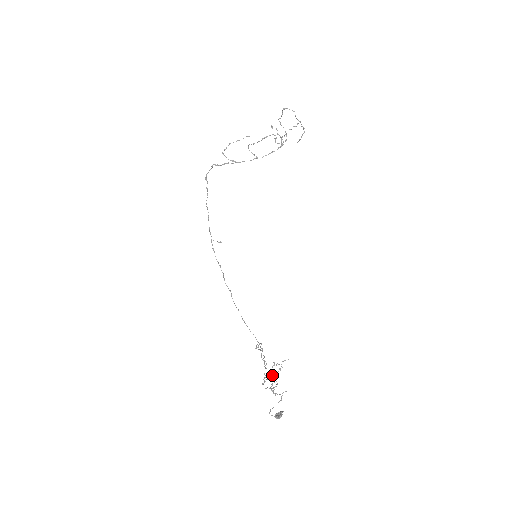
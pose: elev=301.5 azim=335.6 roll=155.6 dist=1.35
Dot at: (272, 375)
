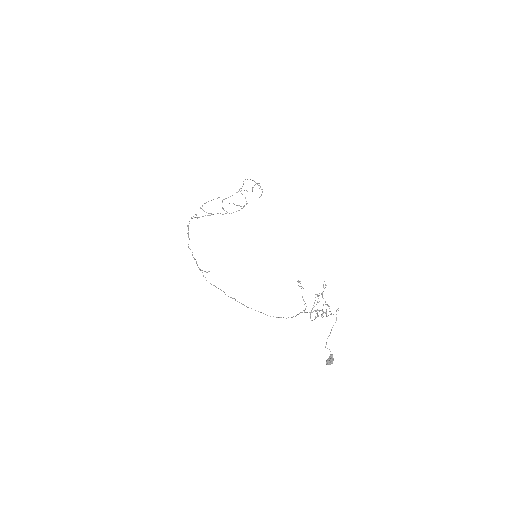
Dot at: (312, 320)
